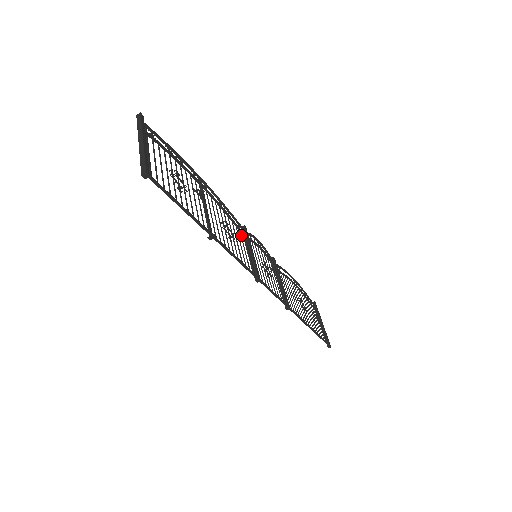
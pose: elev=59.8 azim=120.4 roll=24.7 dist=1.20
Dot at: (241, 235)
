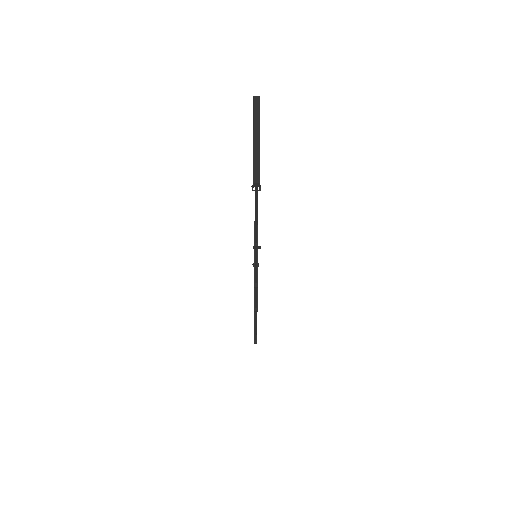
Dot at: occluded
